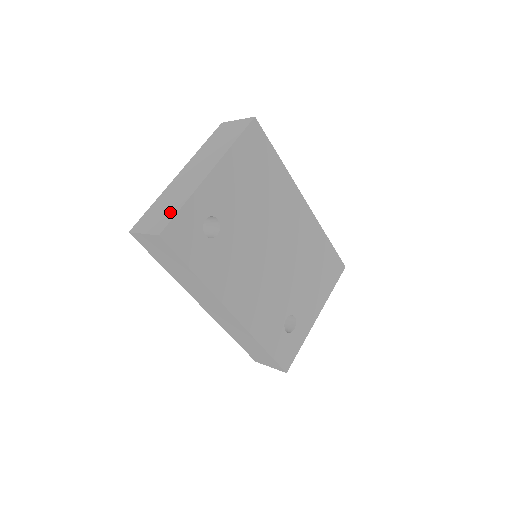
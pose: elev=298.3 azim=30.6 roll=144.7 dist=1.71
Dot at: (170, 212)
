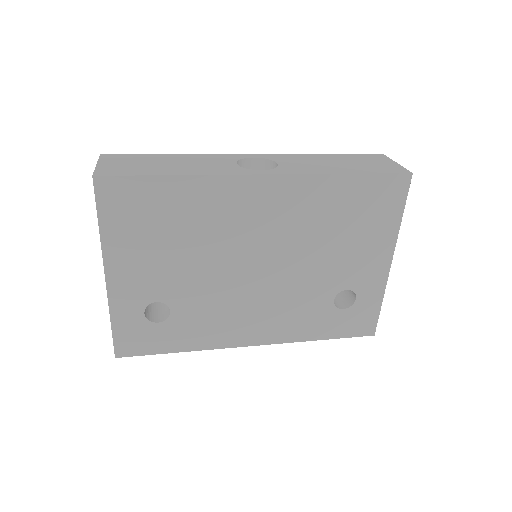
Dot at: occluded
